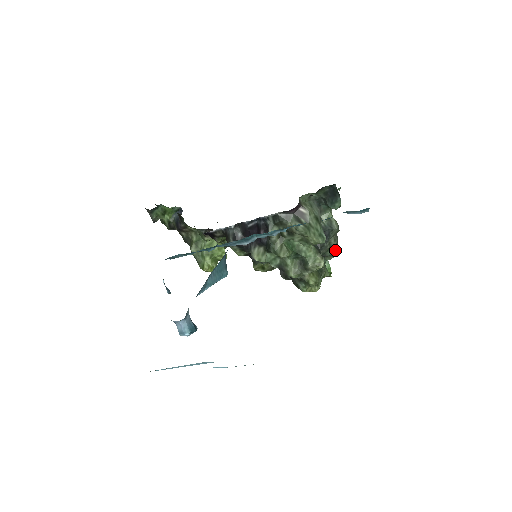
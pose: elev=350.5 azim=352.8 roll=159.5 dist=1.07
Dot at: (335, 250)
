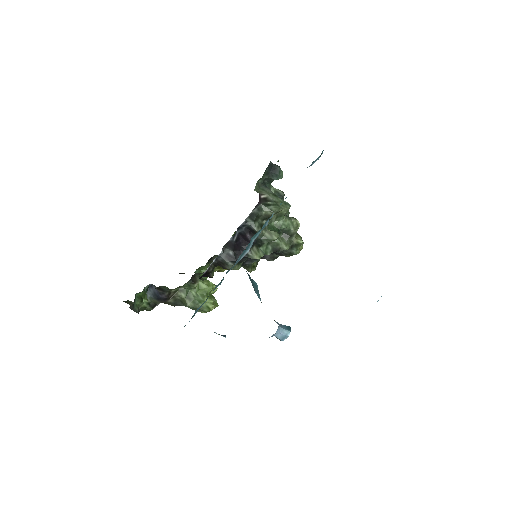
Dot at: (288, 212)
